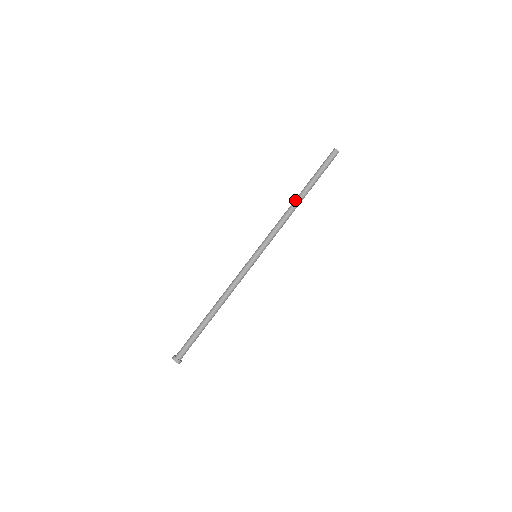
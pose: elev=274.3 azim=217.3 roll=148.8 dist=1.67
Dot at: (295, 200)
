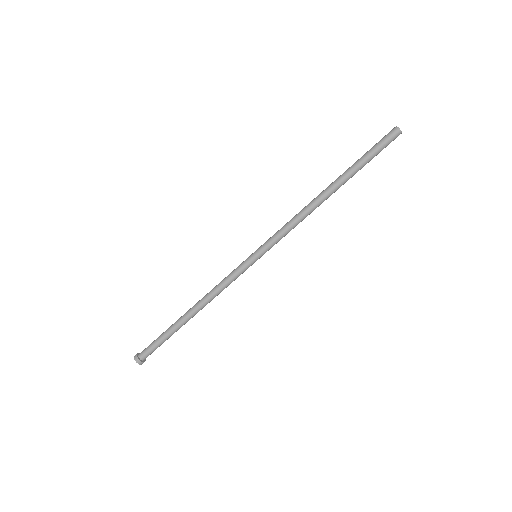
Dot at: (322, 191)
